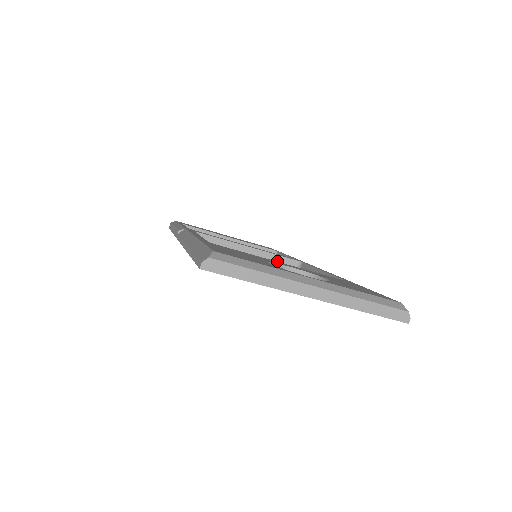
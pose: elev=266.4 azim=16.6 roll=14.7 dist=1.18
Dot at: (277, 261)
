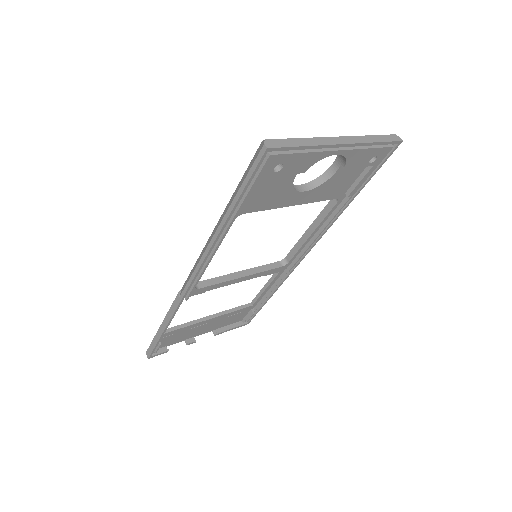
Dot at: (268, 270)
